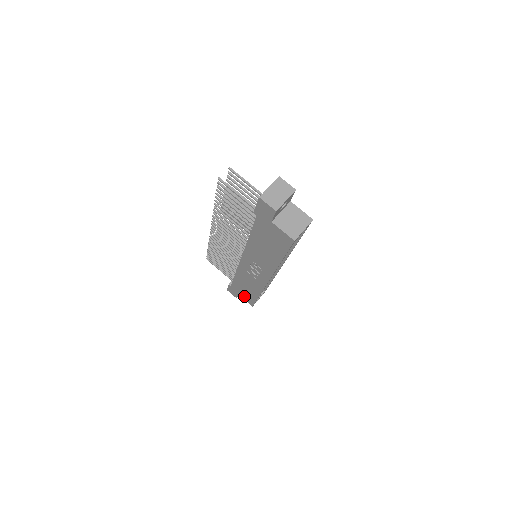
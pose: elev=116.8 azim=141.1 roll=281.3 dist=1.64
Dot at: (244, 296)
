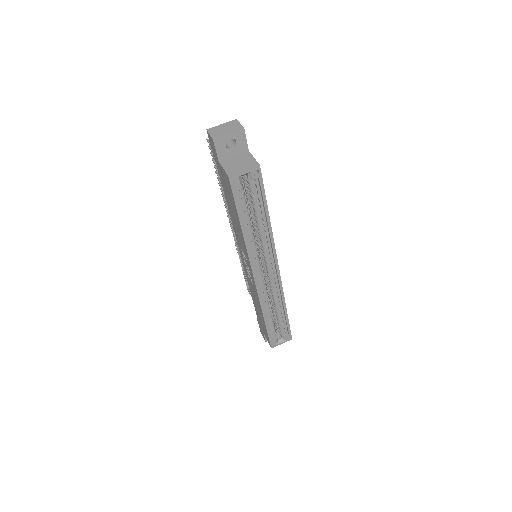
Dot at: (264, 331)
